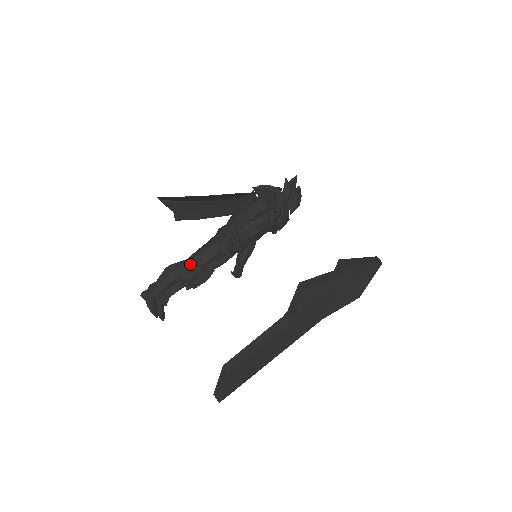
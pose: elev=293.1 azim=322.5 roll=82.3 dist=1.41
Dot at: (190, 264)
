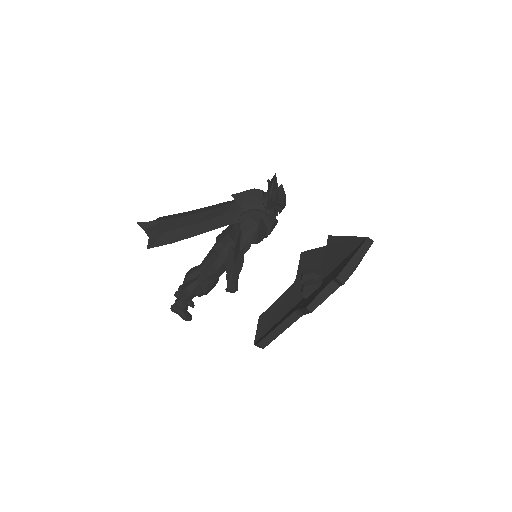
Dot at: (203, 288)
